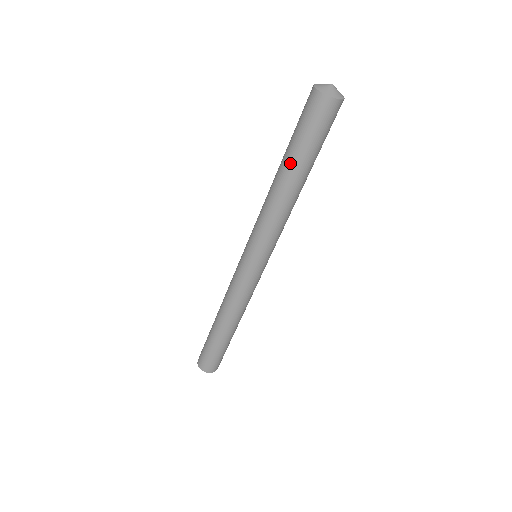
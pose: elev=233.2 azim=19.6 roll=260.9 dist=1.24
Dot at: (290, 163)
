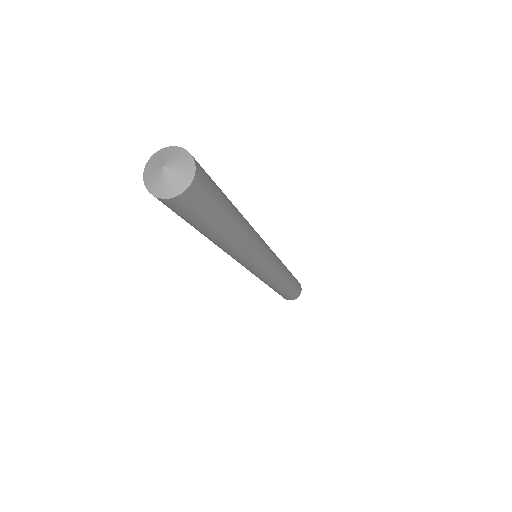
Dot at: occluded
